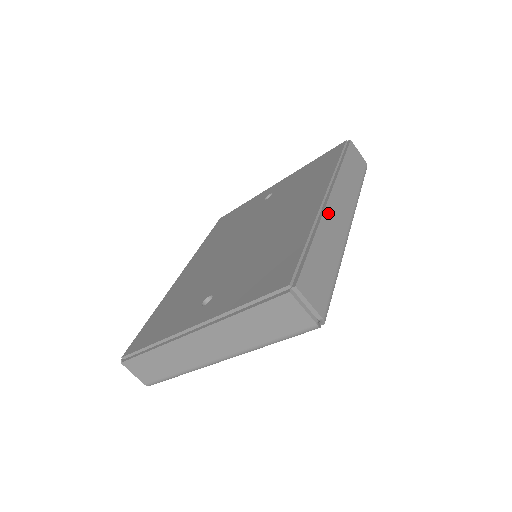
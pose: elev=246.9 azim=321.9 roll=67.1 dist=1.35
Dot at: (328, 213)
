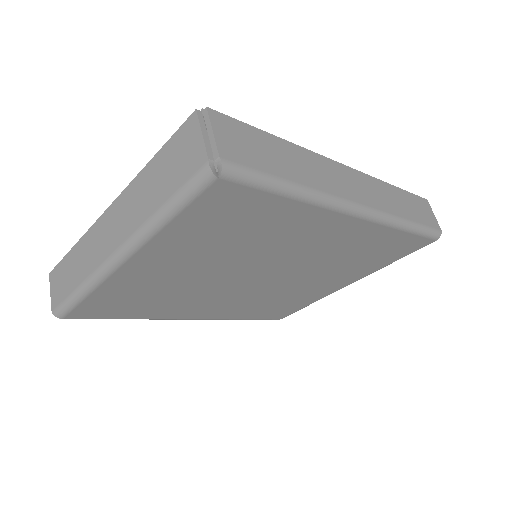
Dot at: (330, 164)
